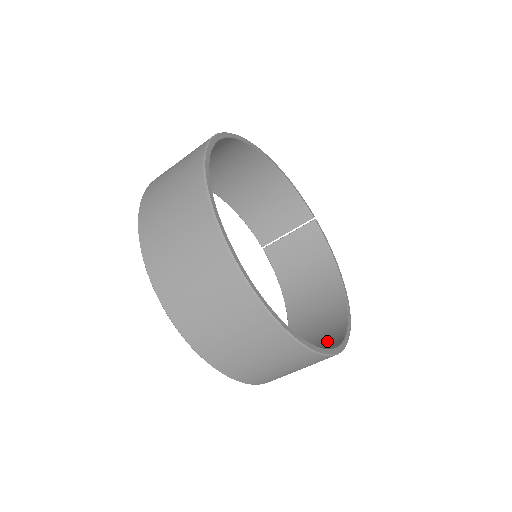
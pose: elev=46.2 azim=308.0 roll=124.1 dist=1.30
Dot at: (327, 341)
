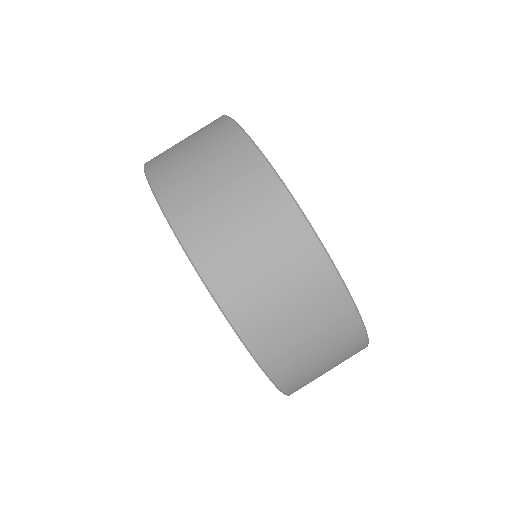
Dot at: occluded
